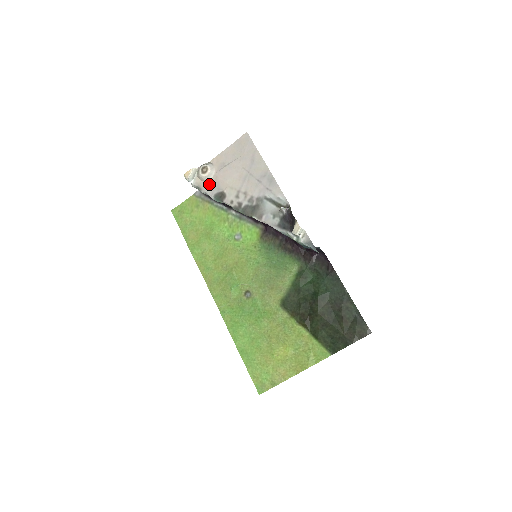
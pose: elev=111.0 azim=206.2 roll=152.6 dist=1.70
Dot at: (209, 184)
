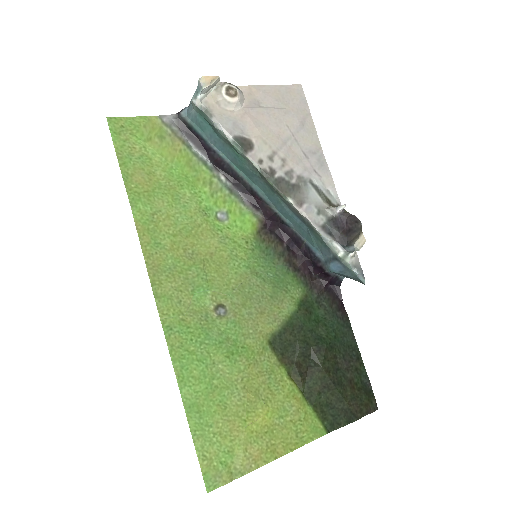
Dot at: (229, 116)
